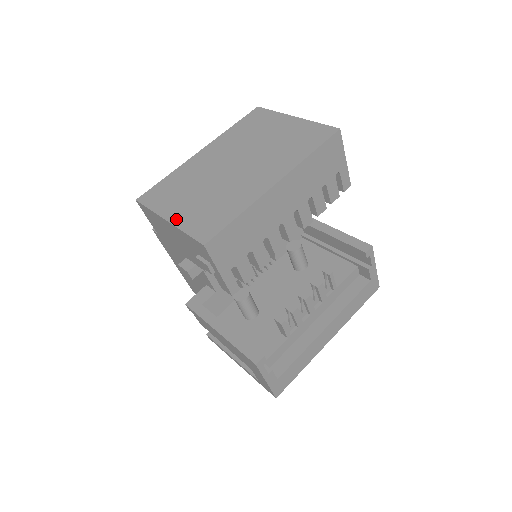
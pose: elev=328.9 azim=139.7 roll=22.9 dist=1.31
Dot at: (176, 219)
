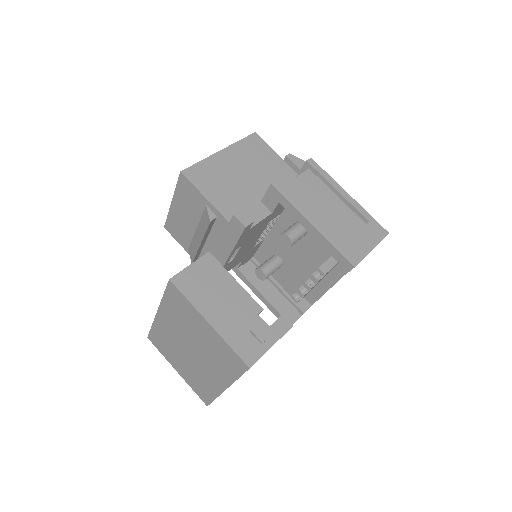
Dot at: (181, 375)
